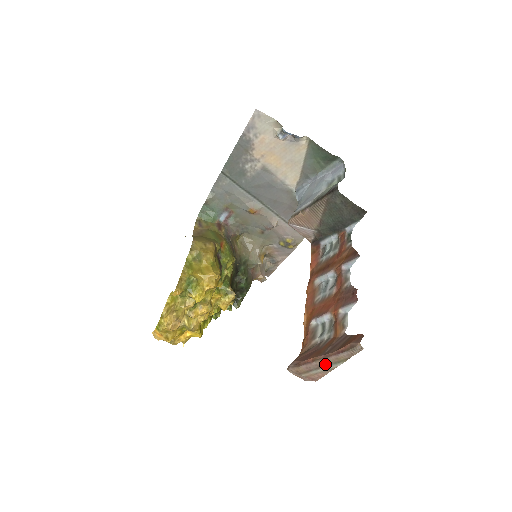
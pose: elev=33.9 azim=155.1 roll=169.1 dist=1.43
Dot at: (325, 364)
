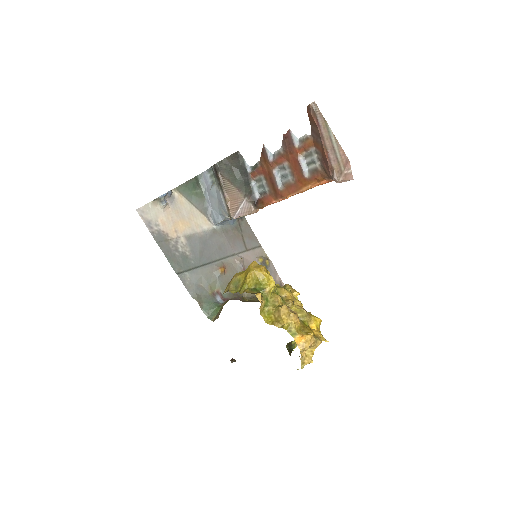
Dot at: (330, 142)
